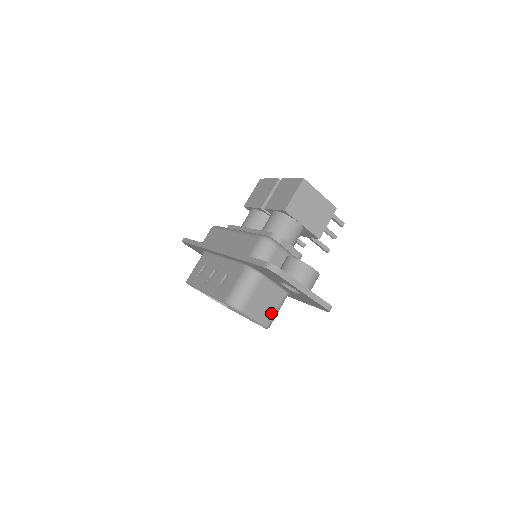
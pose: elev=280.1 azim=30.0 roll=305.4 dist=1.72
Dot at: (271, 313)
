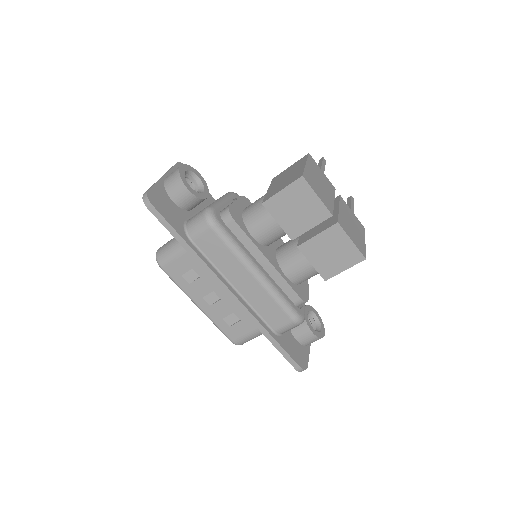
Dot at: occluded
